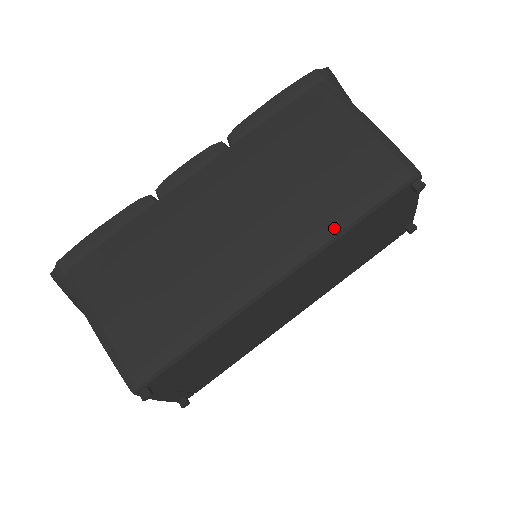
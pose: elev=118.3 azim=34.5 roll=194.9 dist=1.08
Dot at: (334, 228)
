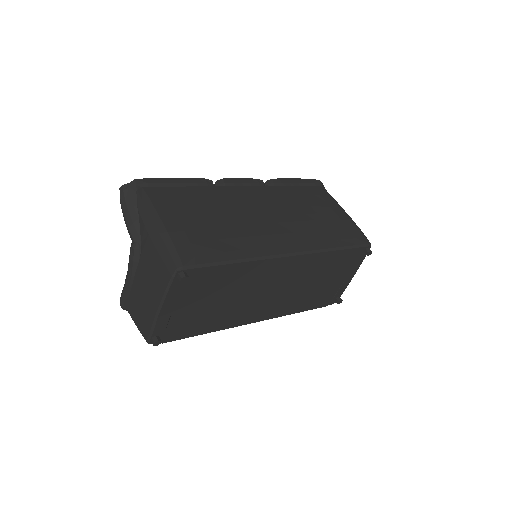
Dot at: (326, 245)
